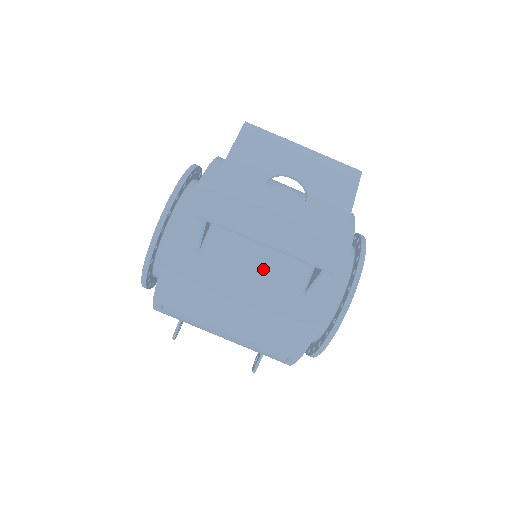
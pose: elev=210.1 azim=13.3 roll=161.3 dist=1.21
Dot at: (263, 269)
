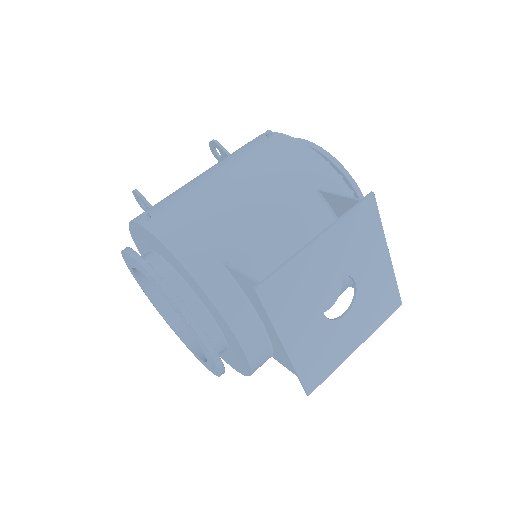
Dot at: occluded
